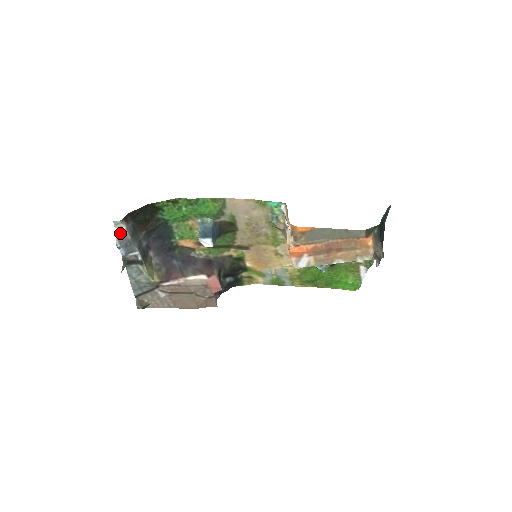
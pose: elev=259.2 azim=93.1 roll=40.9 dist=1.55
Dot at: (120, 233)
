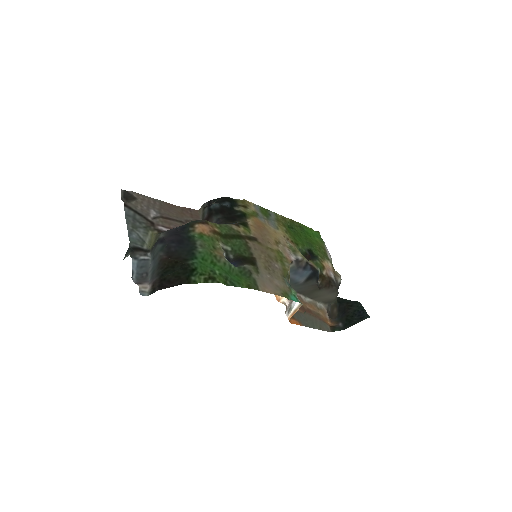
Dot at: (141, 284)
